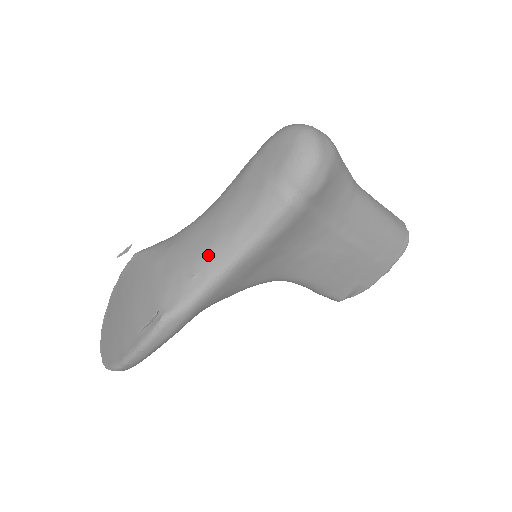
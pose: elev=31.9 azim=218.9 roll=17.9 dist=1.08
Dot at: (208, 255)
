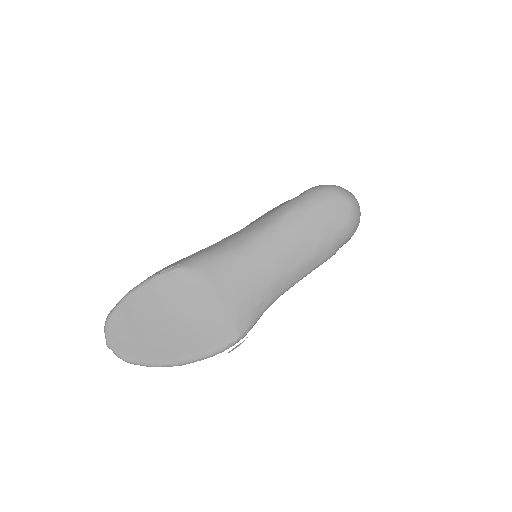
Dot at: (272, 287)
